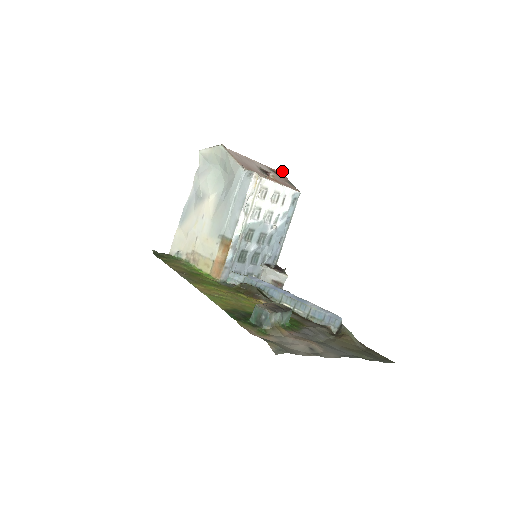
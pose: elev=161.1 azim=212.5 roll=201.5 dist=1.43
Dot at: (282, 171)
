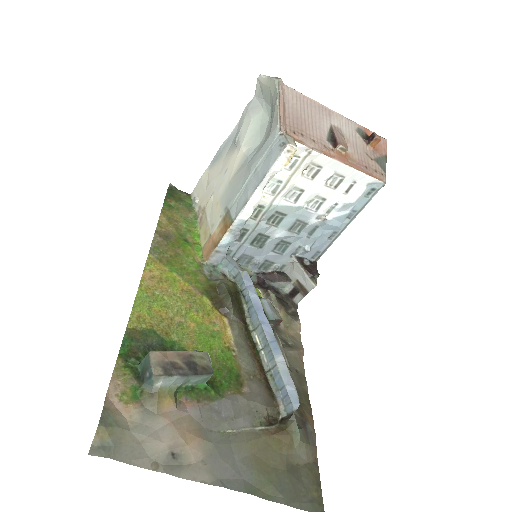
Dot at: (376, 140)
